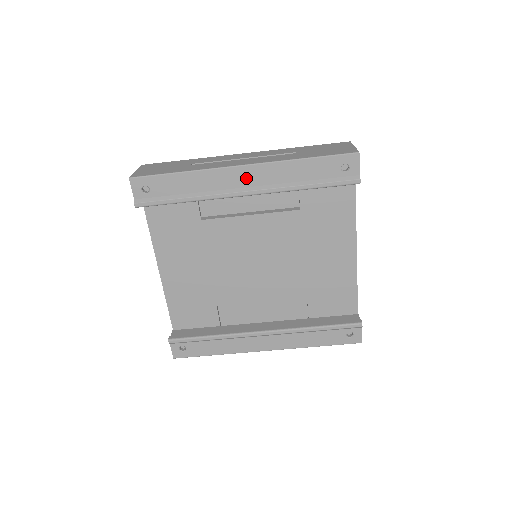
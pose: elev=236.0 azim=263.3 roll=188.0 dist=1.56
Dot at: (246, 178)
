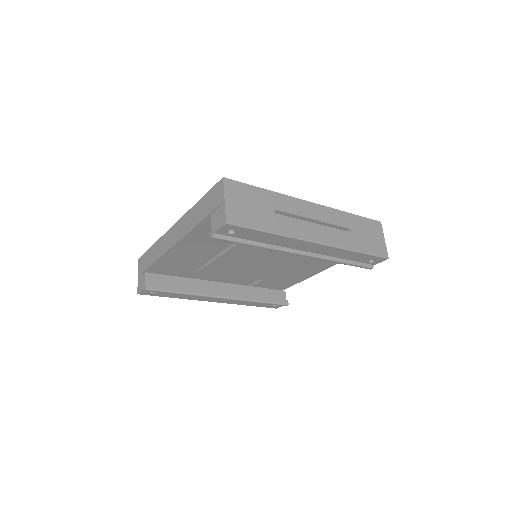
Dot at: (312, 248)
